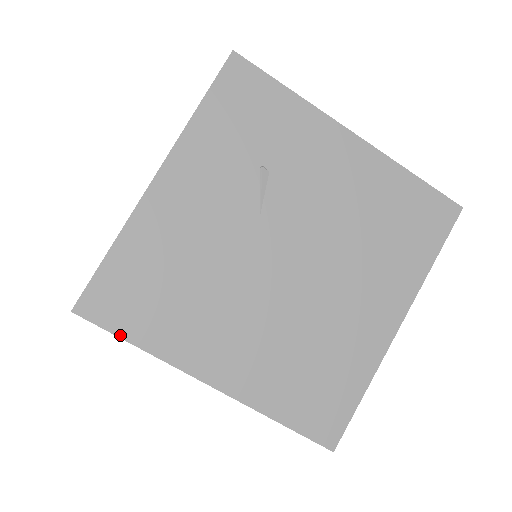
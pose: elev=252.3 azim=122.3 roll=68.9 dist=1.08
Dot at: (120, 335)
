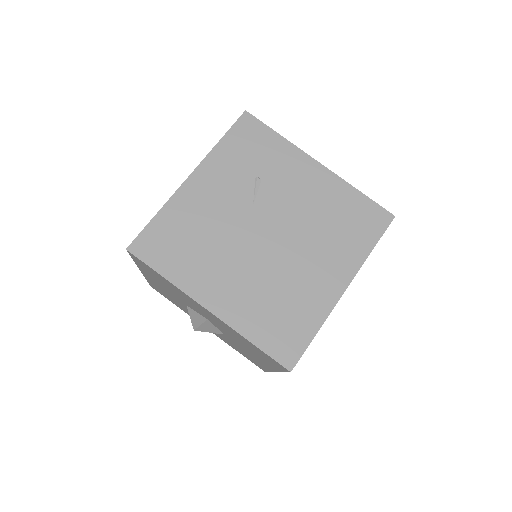
Dot at: (154, 268)
